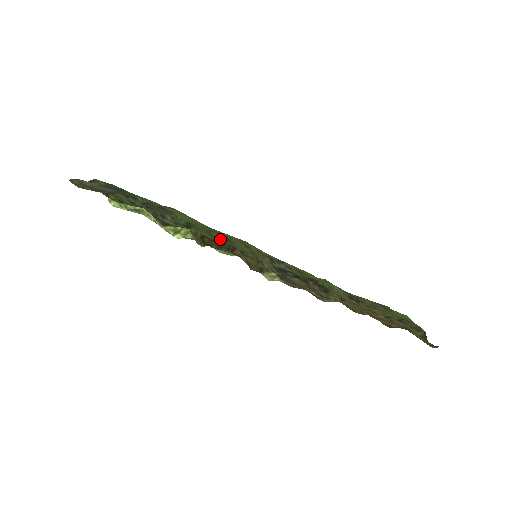
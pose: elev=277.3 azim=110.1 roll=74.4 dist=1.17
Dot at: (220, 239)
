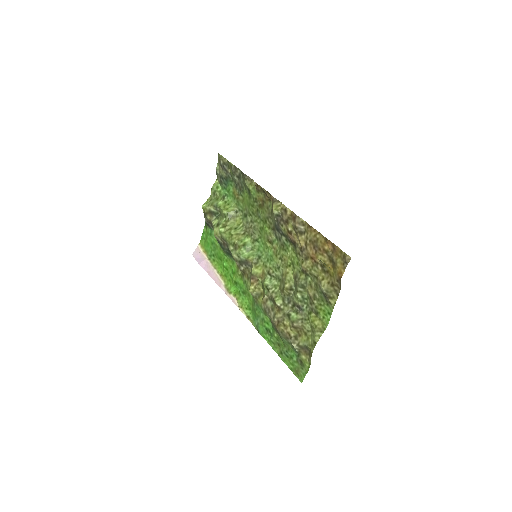
Dot at: (261, 196)
